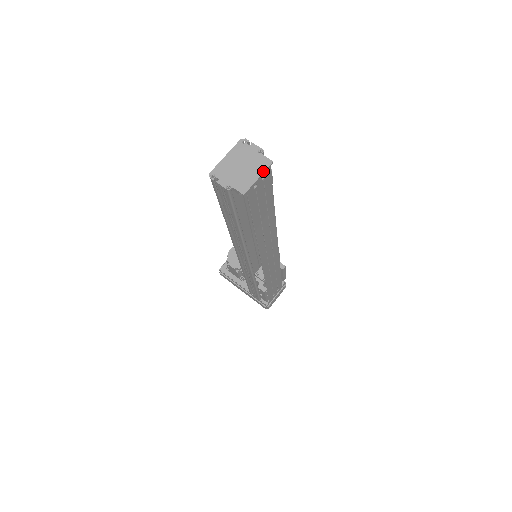
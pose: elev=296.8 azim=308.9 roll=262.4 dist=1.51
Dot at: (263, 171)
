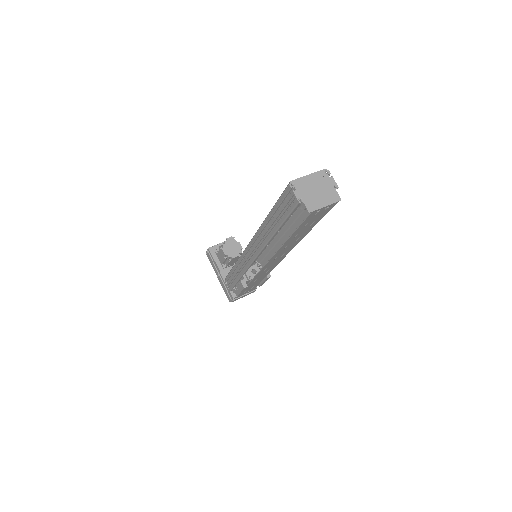
Dot at: (331, 203)
